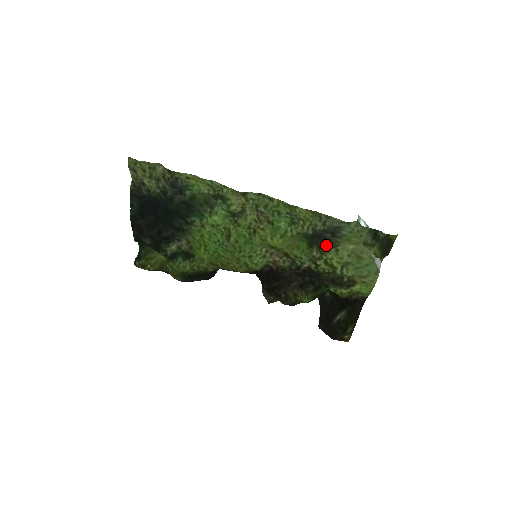
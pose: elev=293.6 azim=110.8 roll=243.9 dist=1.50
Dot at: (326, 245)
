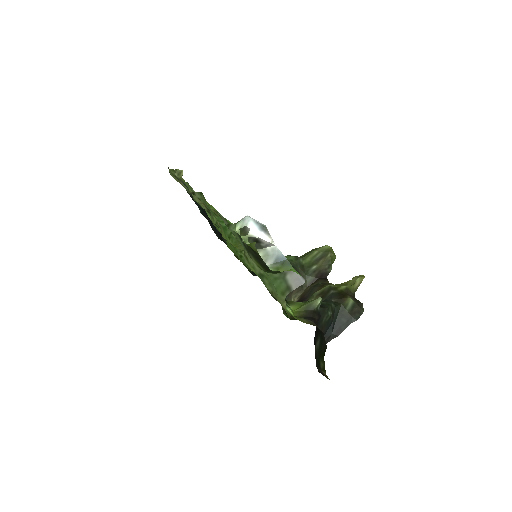
Dot at: occluded
